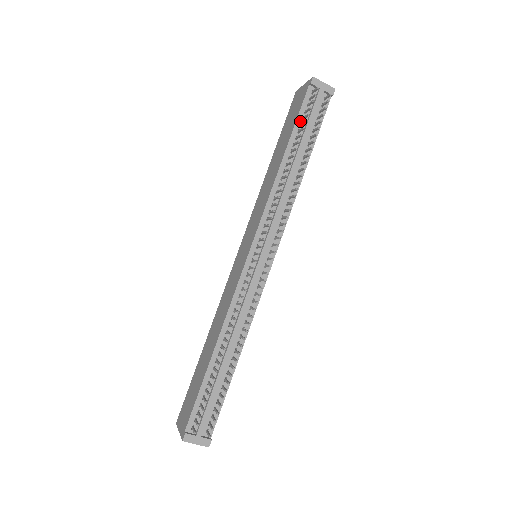
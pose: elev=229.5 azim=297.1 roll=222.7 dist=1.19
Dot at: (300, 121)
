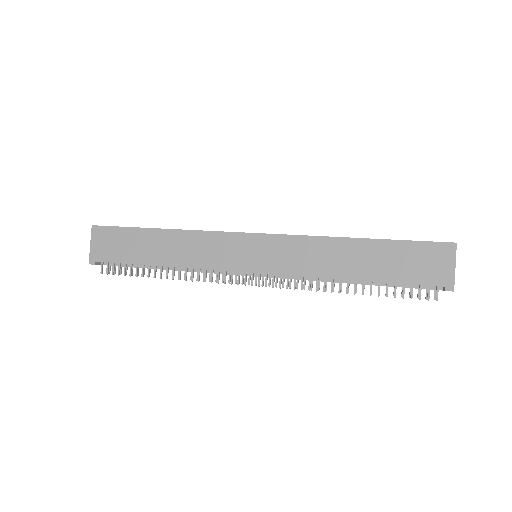
Dot at: (400, 283)
